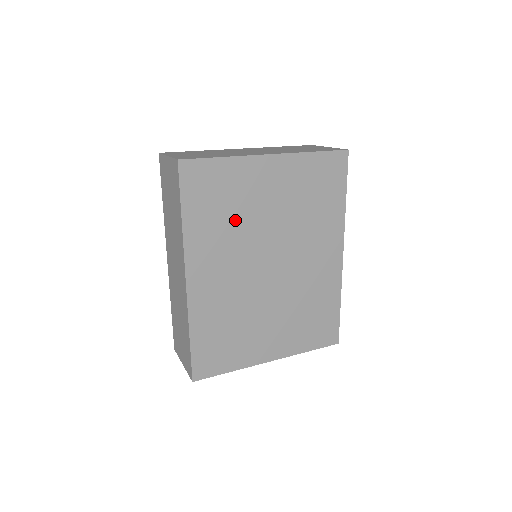
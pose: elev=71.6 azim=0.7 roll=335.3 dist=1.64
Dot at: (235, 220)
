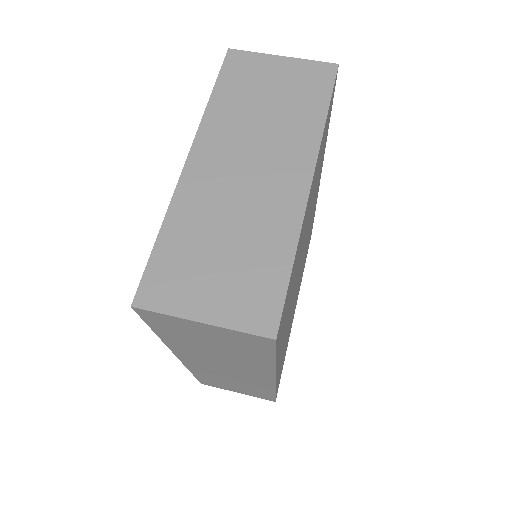
Dot at: (293, 285)
